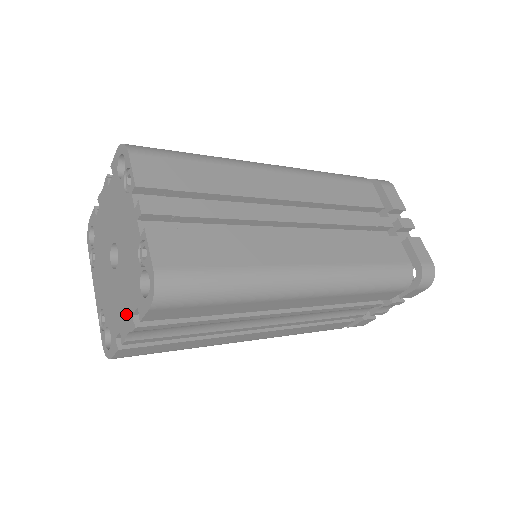
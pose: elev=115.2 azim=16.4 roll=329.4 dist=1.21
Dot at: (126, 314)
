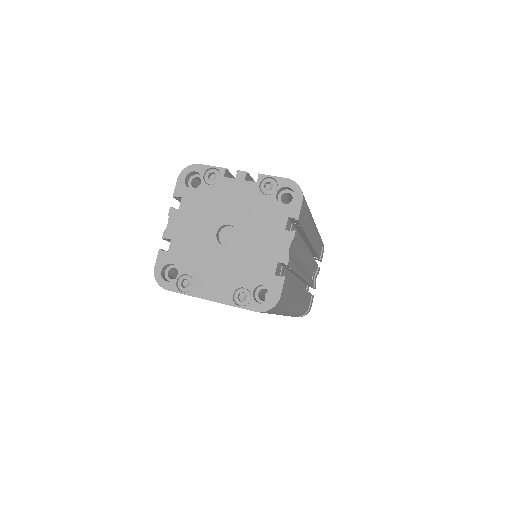
Dot at: (277, 240)
